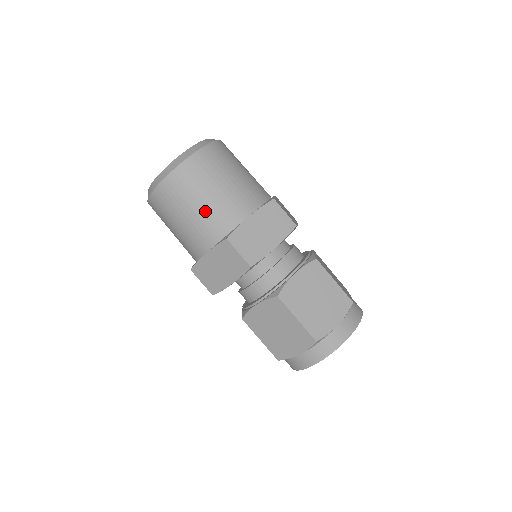
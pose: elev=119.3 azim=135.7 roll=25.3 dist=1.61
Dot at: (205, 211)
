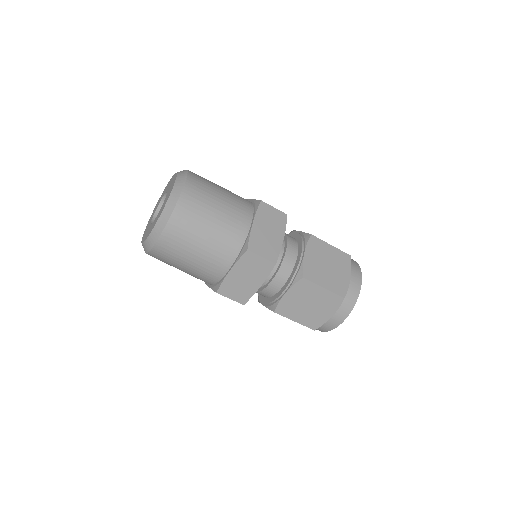
Dot at: (216, 235)
